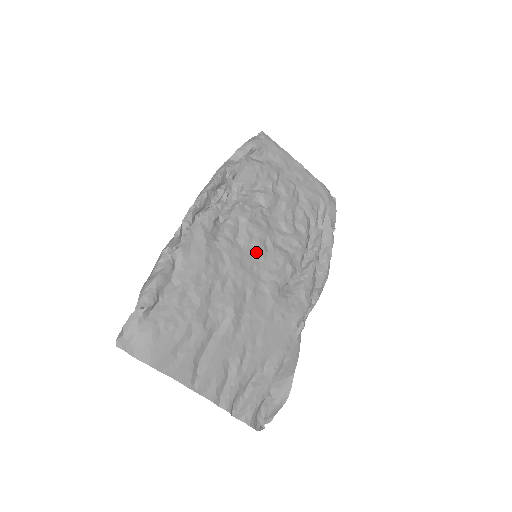
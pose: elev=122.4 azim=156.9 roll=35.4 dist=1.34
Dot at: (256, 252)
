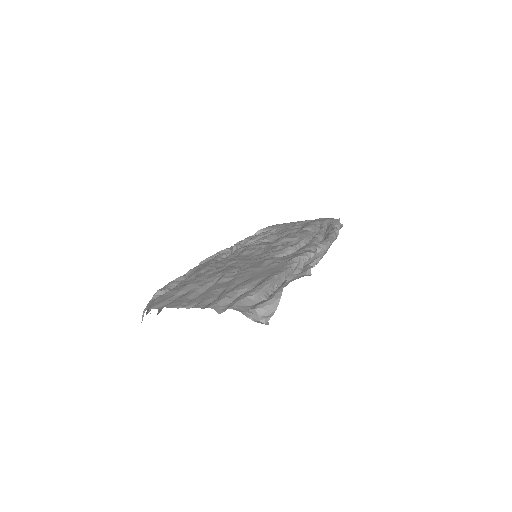
Dot at: (253, 253)
